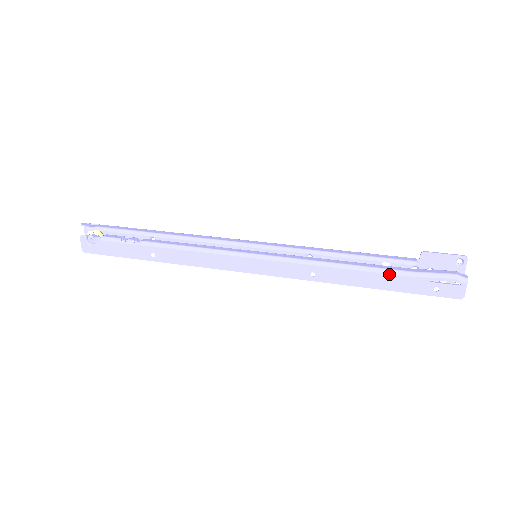
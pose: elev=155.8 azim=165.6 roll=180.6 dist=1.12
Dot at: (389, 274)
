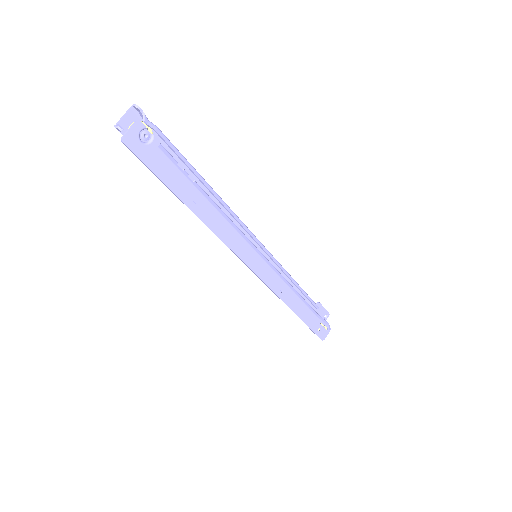
Dot at: (311, 310)
